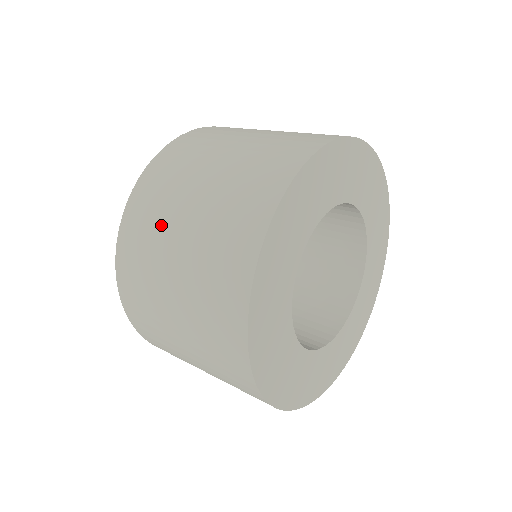
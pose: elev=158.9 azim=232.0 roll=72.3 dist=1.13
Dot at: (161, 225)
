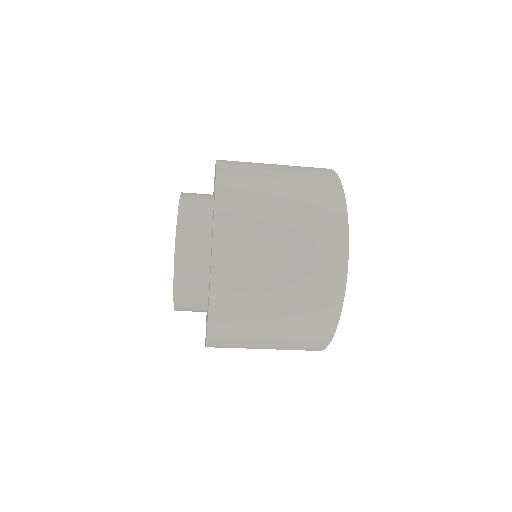
Dot at: (259, 182)
